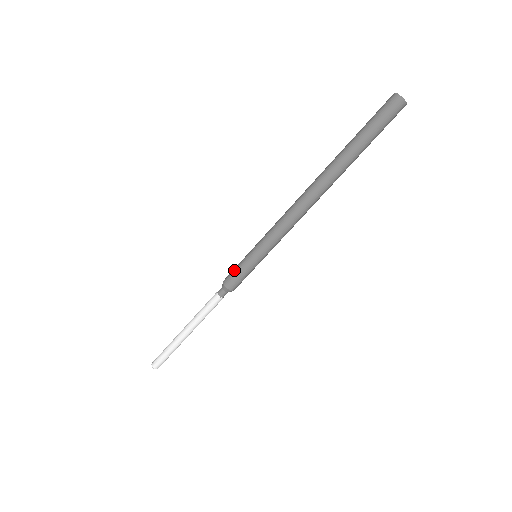
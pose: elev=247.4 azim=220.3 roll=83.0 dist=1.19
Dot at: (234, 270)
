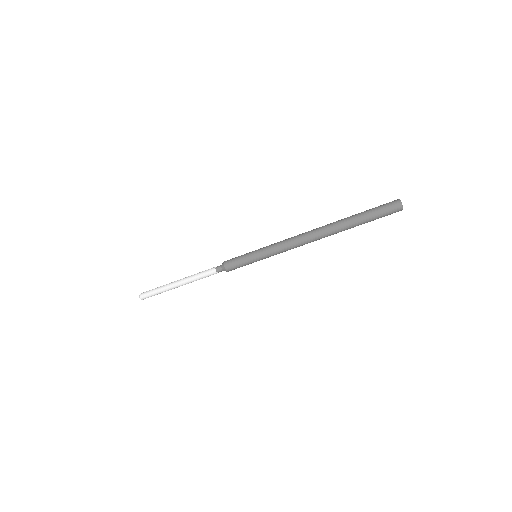
Dot at: (237, 262)
